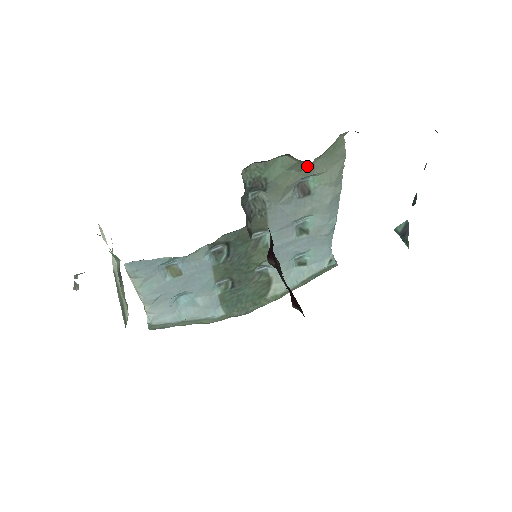
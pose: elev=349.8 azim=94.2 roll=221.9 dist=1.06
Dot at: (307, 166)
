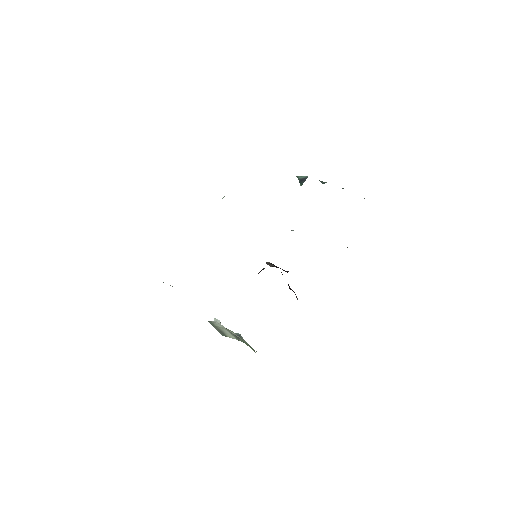
Dot at: occluded
